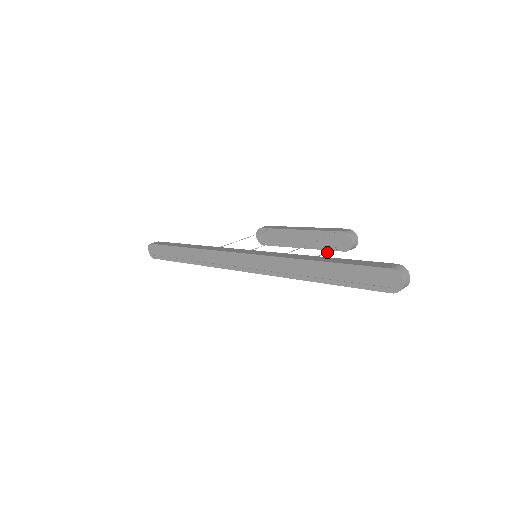
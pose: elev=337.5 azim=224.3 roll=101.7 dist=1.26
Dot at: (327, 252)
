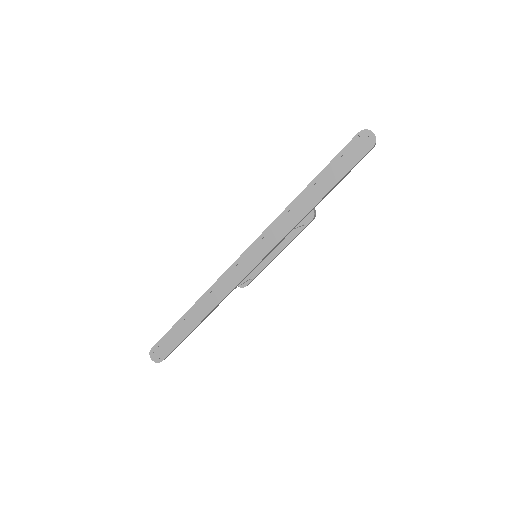
Dot at: occluded
